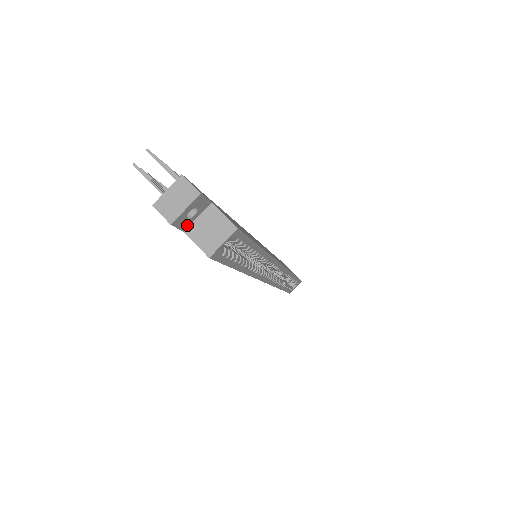
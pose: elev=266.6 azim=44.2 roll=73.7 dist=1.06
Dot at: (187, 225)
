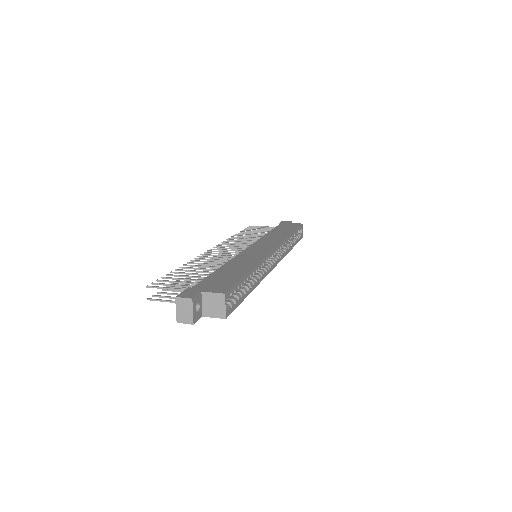
Dot at: (201, 313)
